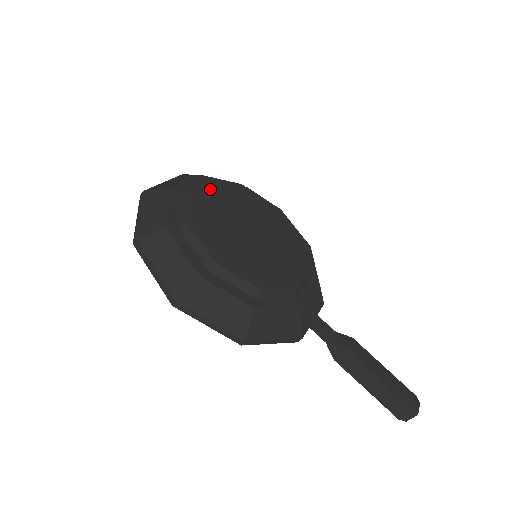
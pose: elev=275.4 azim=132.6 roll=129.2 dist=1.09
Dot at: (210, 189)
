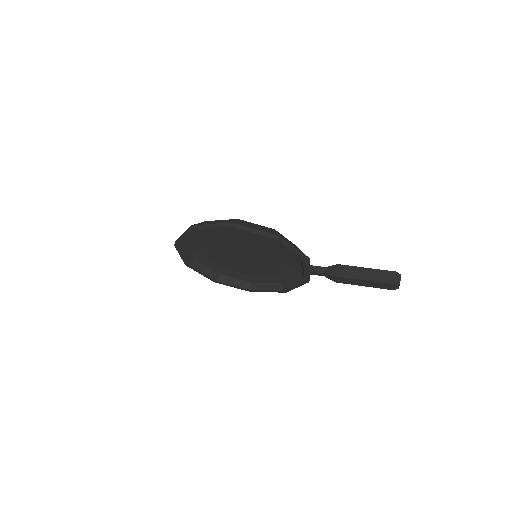
Dot at: occluded
